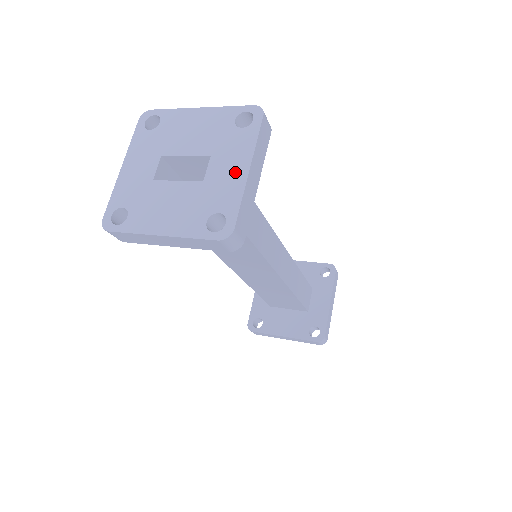
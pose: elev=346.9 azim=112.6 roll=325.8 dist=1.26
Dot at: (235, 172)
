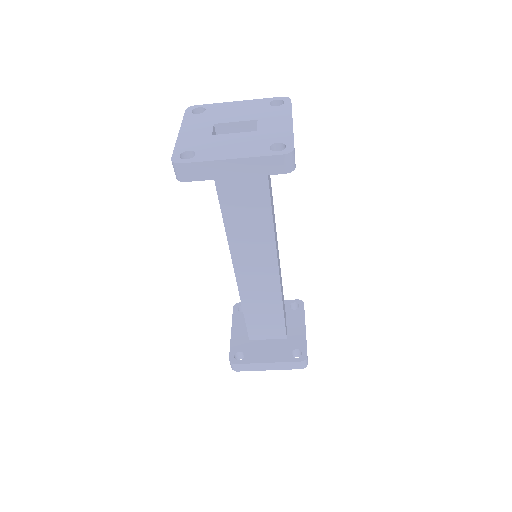
Dot at: (282, 124)
